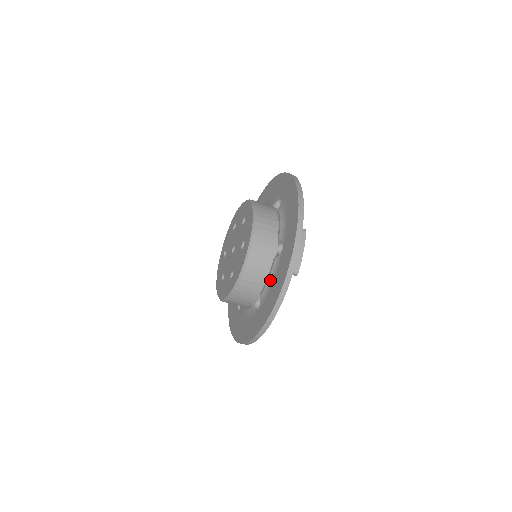
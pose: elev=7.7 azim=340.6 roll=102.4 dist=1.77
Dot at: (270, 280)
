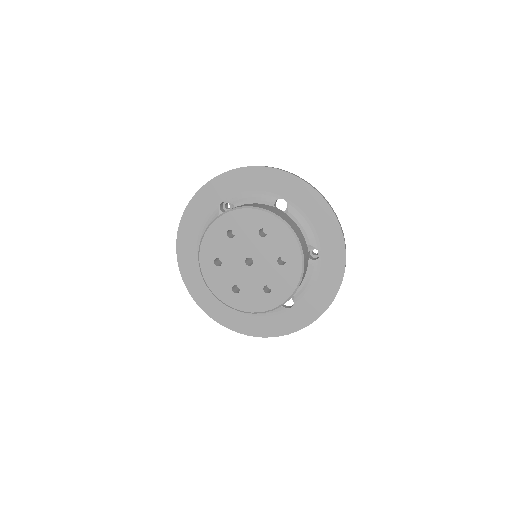
Dot at: (309, 283)
